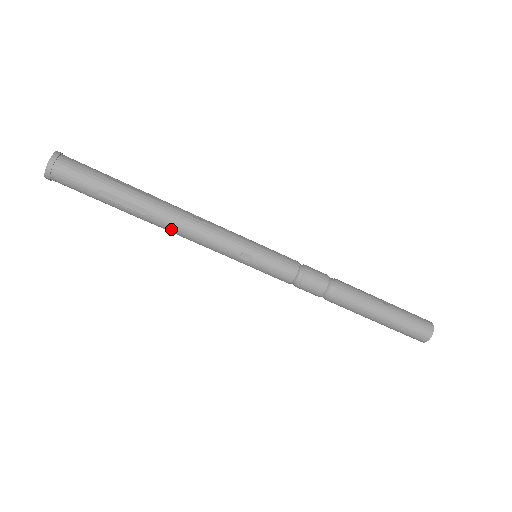
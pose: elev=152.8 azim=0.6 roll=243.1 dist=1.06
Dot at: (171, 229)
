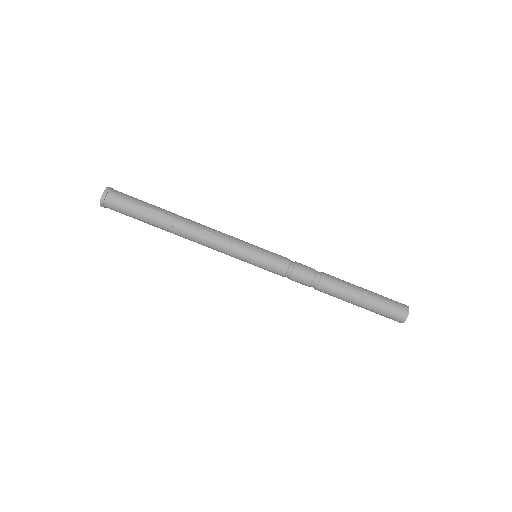
Dot at: (190, 240)
